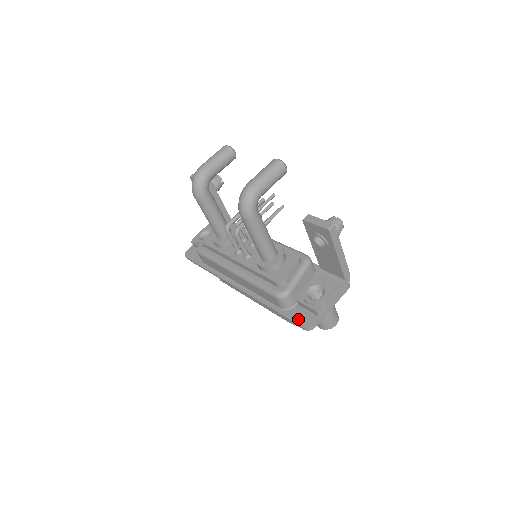
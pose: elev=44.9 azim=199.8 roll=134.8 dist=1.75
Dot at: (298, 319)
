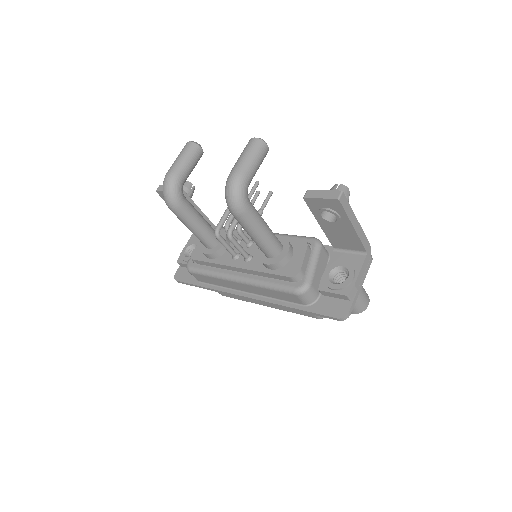
Dot at: (328, 311)
